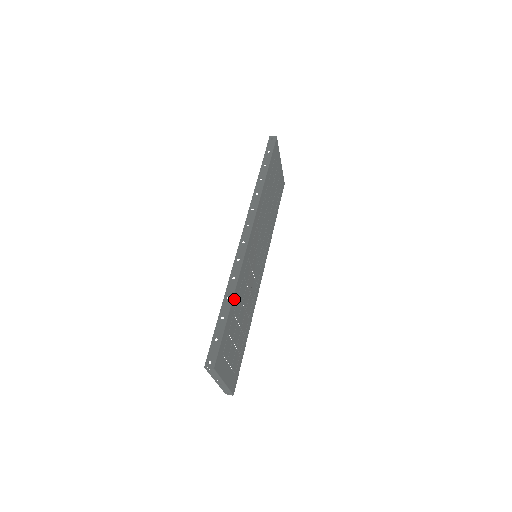
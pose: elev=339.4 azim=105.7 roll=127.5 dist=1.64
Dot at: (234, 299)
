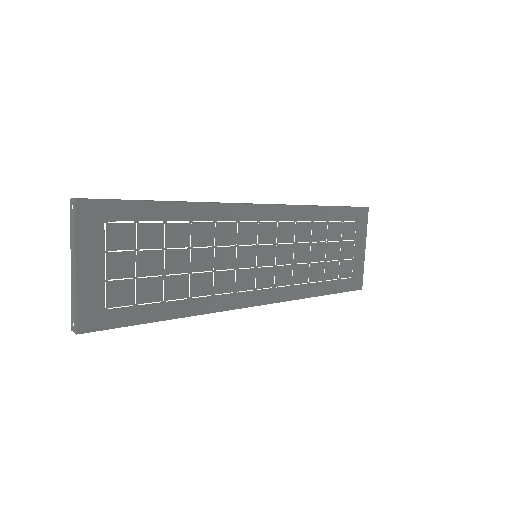
Dot at: (179, 209)
